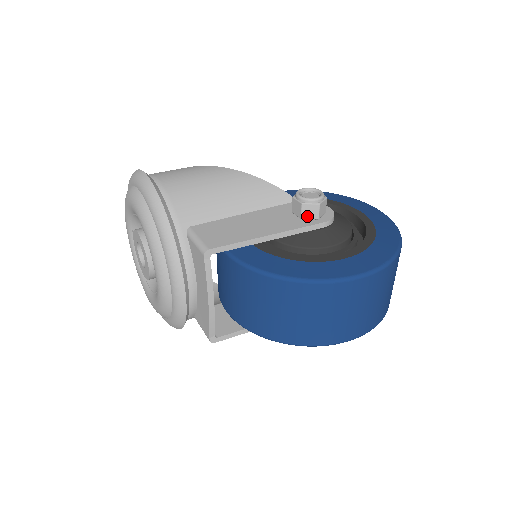
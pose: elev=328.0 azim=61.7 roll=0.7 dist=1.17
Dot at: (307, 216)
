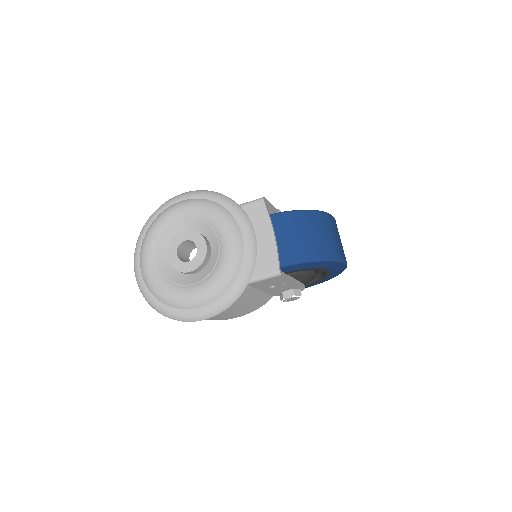
Dot at: occluded
